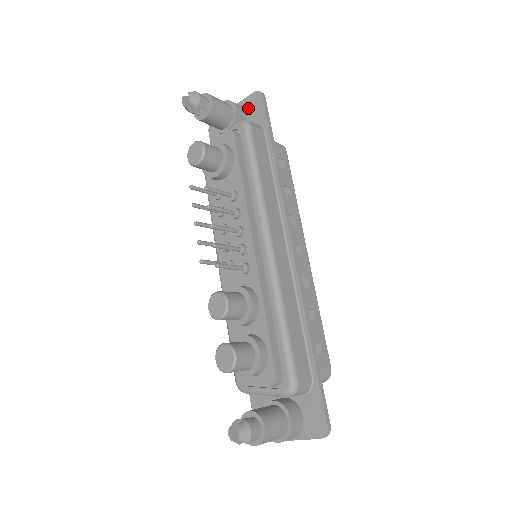
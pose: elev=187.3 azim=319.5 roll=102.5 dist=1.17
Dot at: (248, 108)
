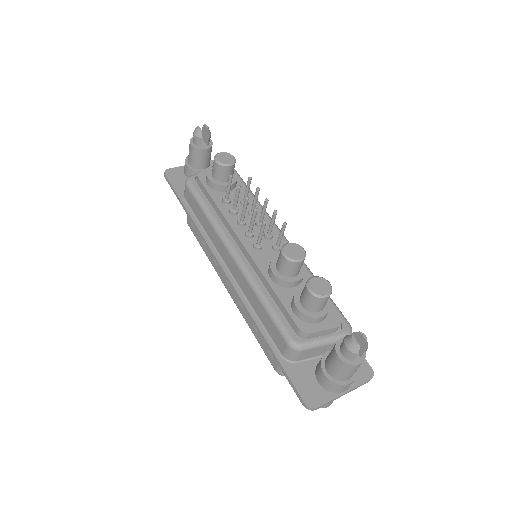
Dot at: occluded
